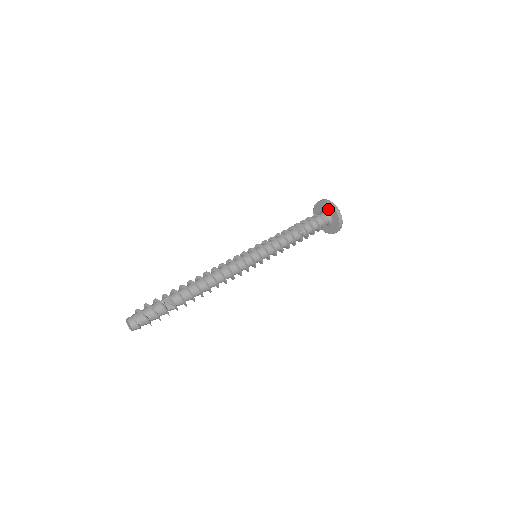
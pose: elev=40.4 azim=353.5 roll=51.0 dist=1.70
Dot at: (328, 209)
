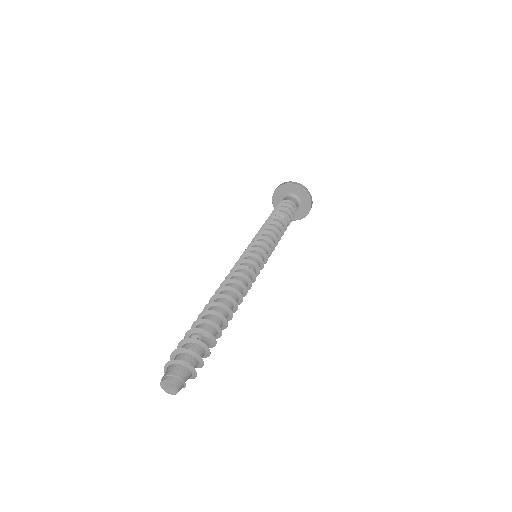
Dot at: (300, 195)
